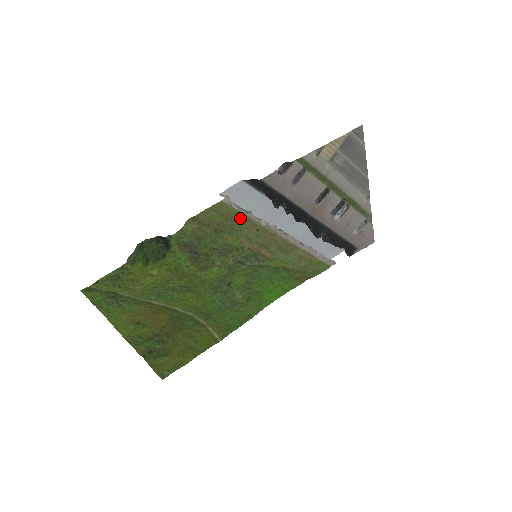
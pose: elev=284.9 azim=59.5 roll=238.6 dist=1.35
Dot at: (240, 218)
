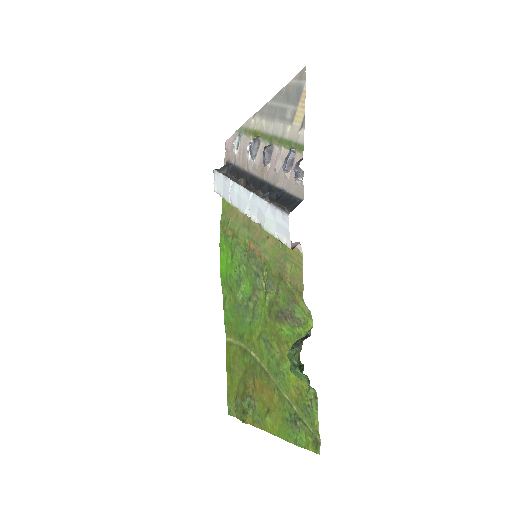
Dot at: (282, 246)
